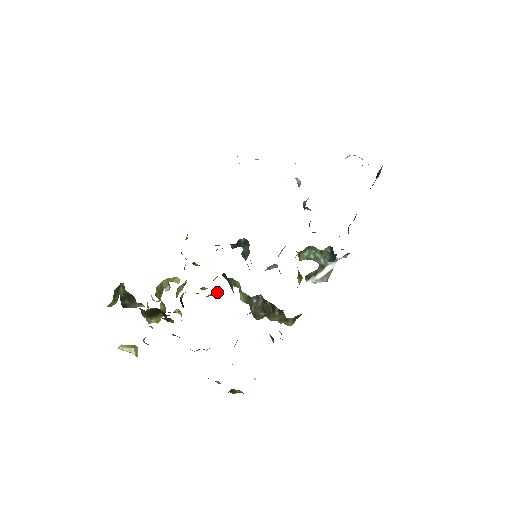
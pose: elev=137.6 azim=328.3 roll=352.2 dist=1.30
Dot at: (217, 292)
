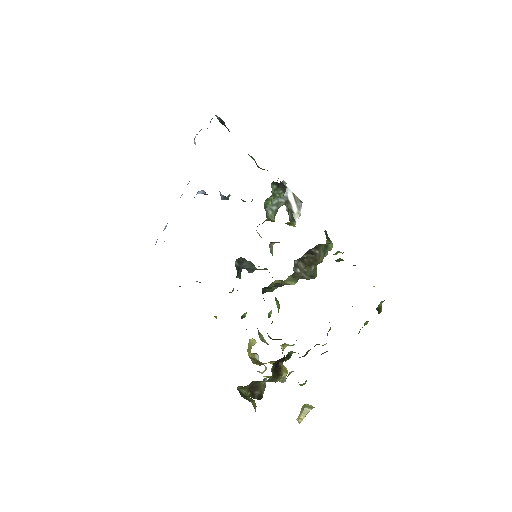
Dot at: (278, 302)
